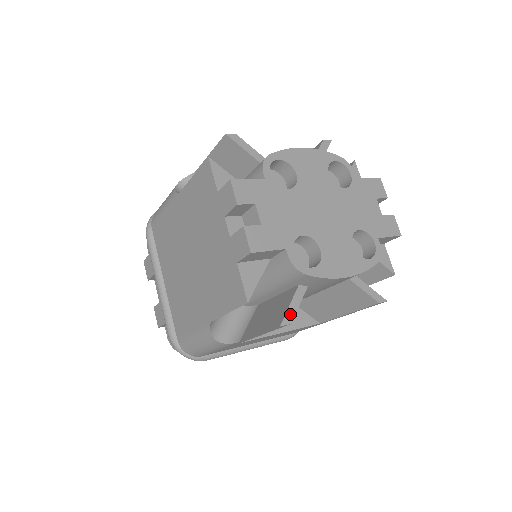
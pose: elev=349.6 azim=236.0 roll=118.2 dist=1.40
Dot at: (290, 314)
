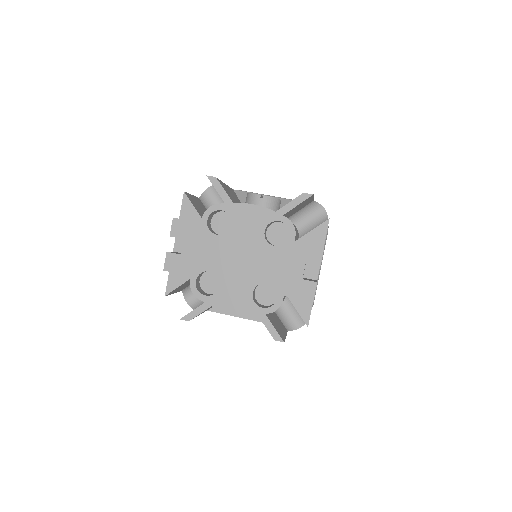
Dot at: (191, 315)
